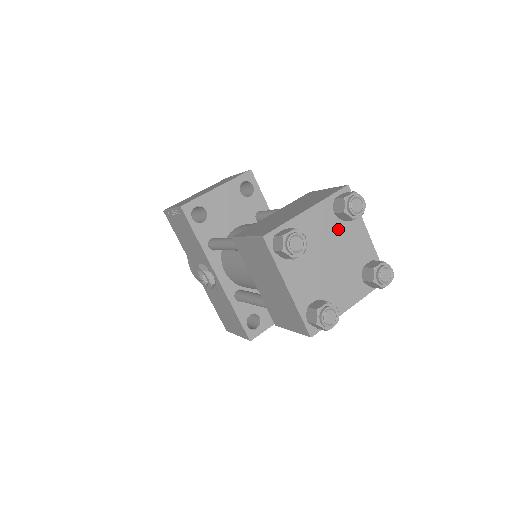
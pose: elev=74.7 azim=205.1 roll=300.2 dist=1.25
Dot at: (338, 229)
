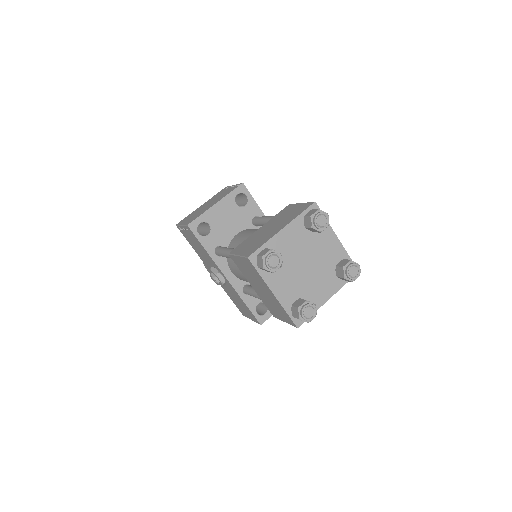
Dot at: (310, 239)
